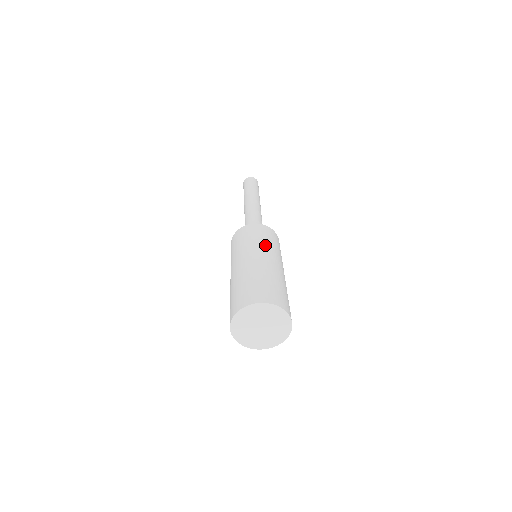
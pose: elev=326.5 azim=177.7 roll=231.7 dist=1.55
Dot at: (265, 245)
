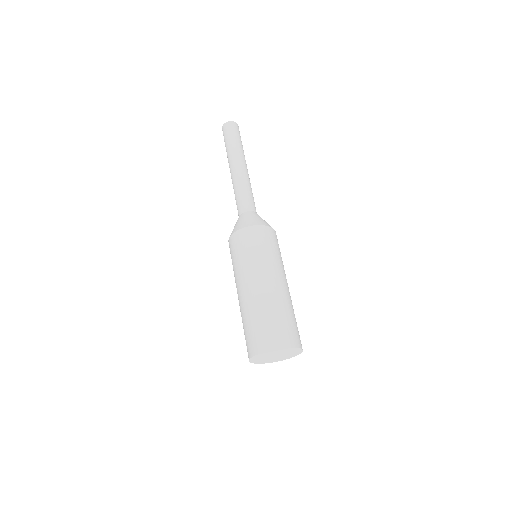
Dot at: (257, 262)
